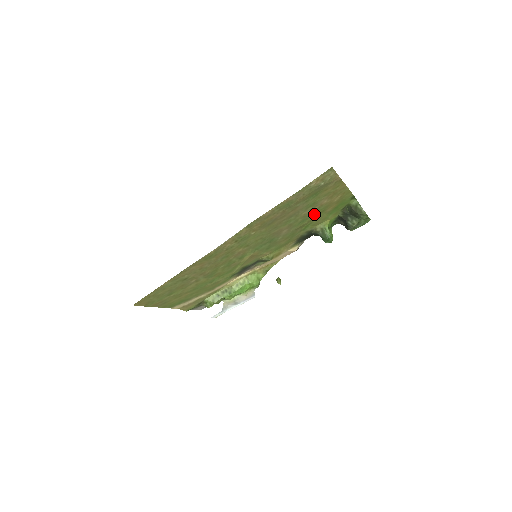
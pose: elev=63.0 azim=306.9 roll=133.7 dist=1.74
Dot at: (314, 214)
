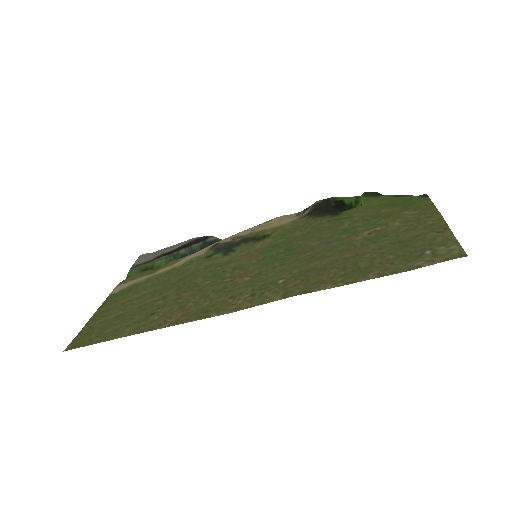
Dot at: (365, 223)
